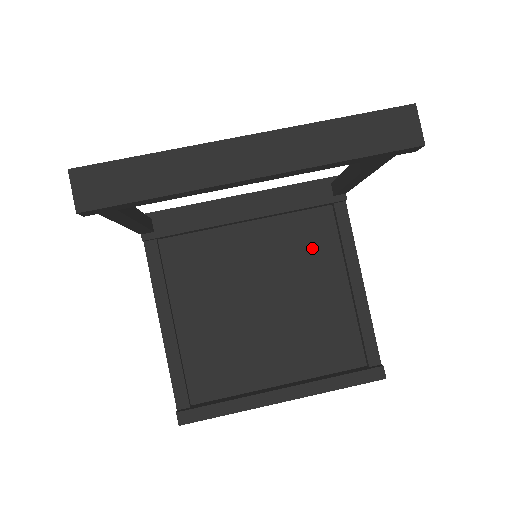
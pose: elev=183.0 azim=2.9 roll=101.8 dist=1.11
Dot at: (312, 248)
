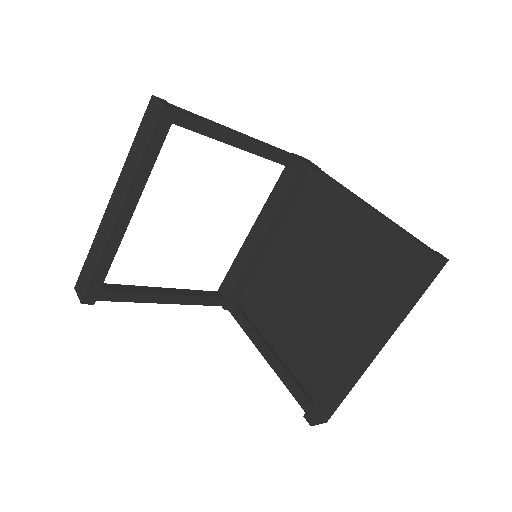
Dot at: (316, 216)
